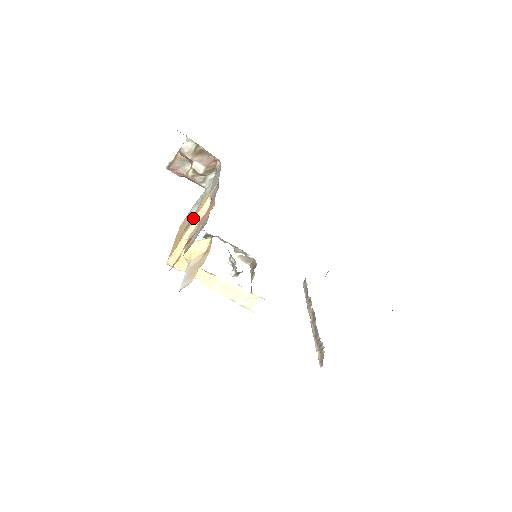
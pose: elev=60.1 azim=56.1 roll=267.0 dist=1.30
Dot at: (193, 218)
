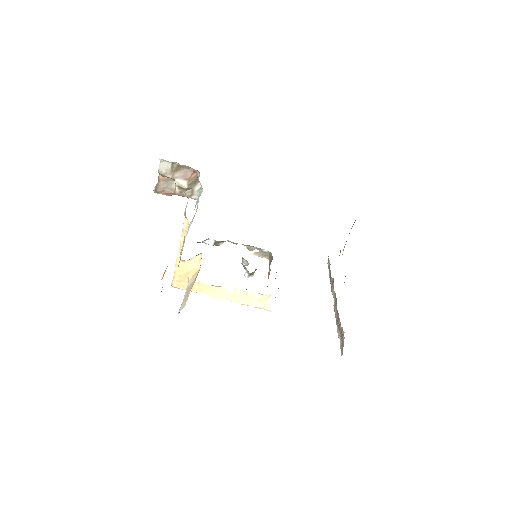
Dot at: occluded
